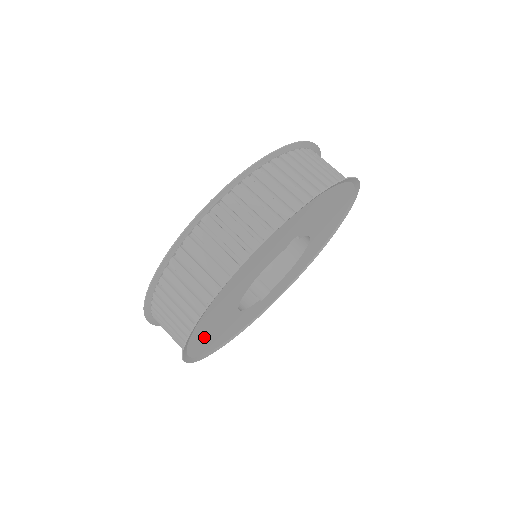
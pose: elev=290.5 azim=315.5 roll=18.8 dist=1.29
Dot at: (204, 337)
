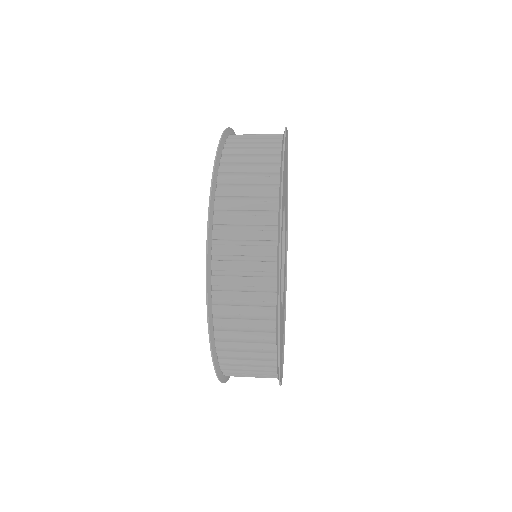
Dot at: occluded
